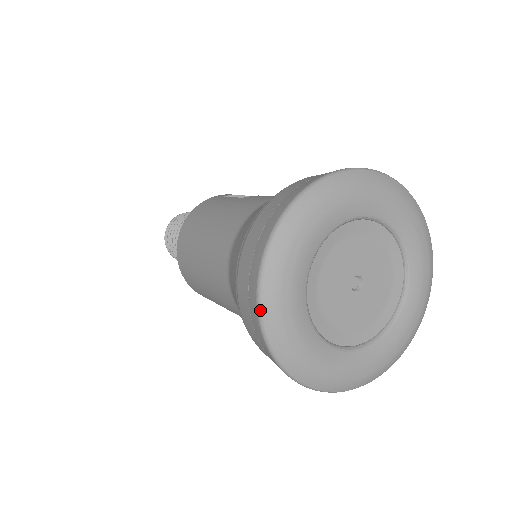
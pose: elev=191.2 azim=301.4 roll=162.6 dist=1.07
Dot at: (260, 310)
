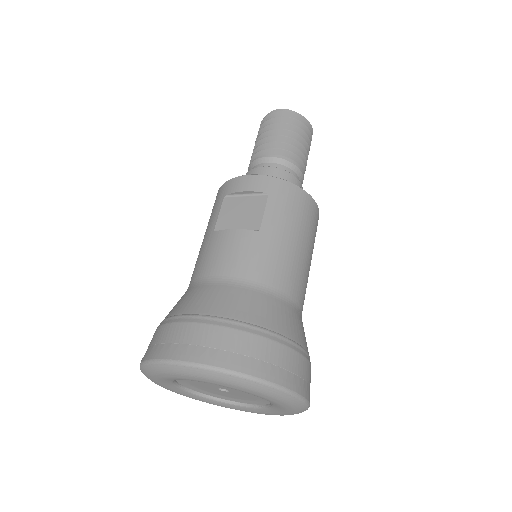
Dot at: occluded
